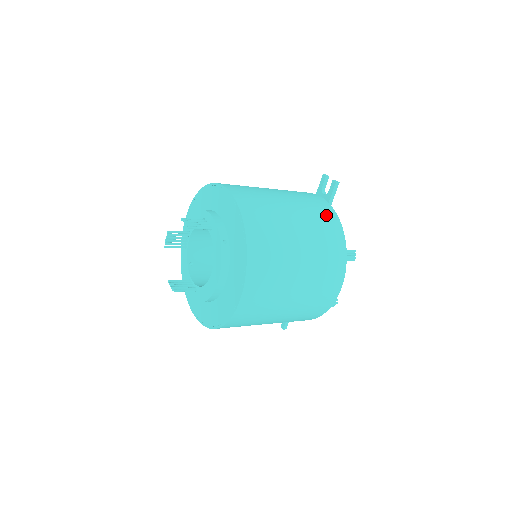
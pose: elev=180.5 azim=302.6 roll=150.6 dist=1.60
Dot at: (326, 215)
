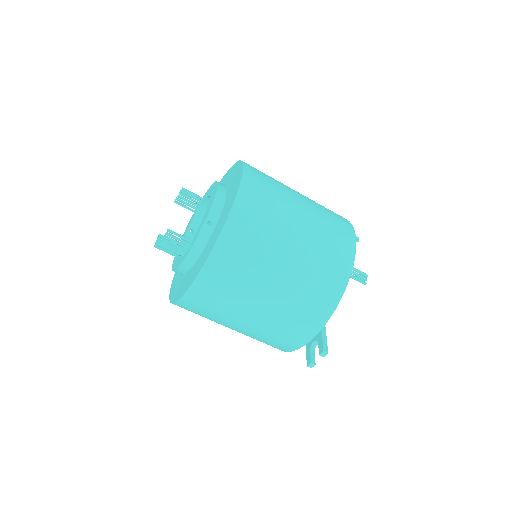
Dot at: occluded
